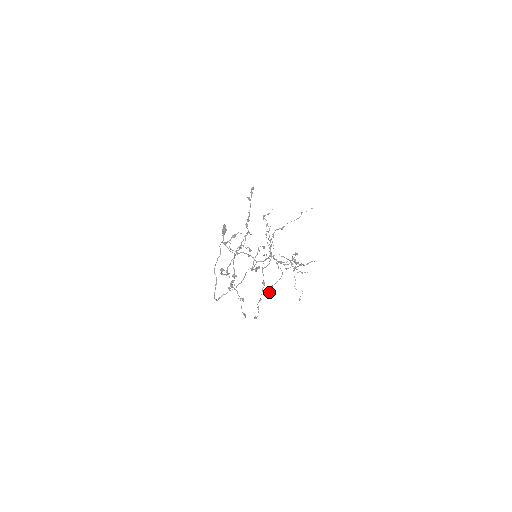
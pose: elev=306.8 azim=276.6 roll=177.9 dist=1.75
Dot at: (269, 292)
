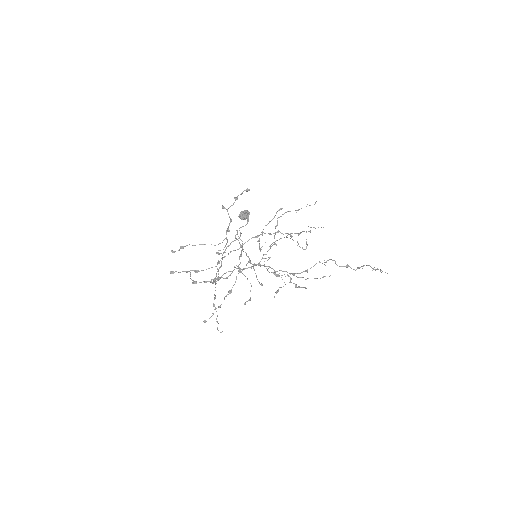
Dot at: (277, 291)
